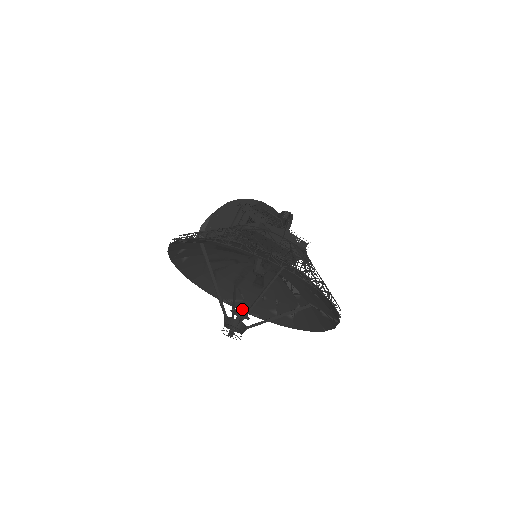
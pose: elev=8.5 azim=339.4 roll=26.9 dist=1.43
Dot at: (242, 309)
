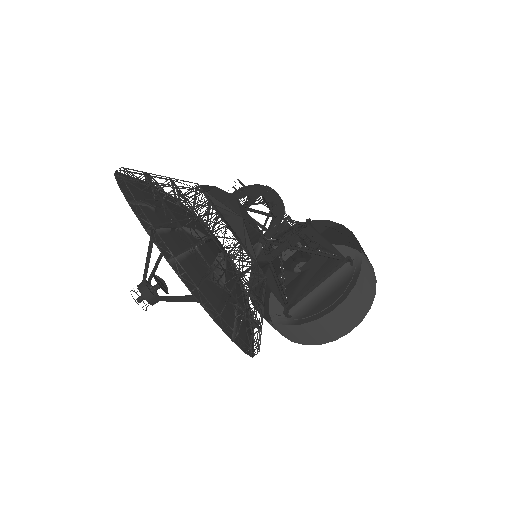
Dot at: occluded
